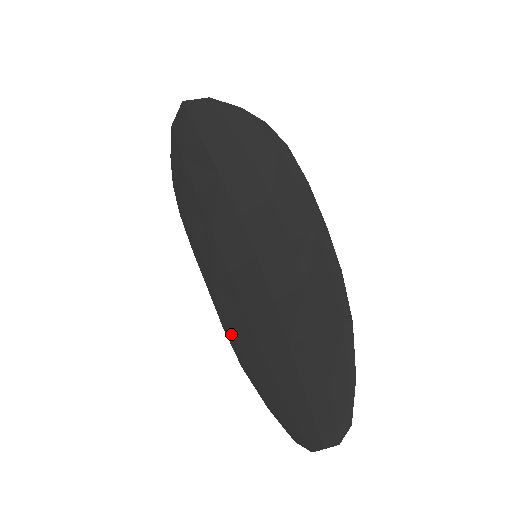
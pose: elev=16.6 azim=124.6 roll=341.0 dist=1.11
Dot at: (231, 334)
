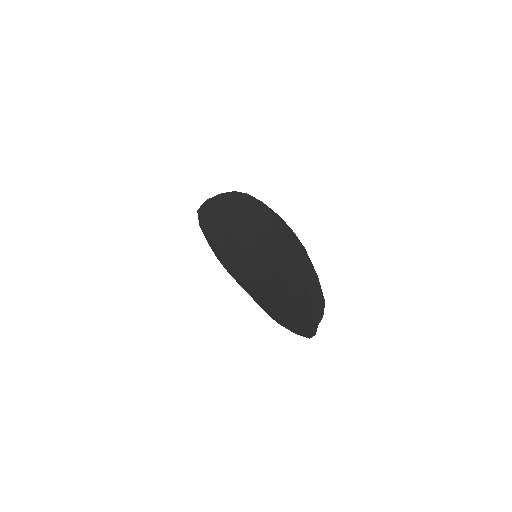
Dot at: (267, 310)
